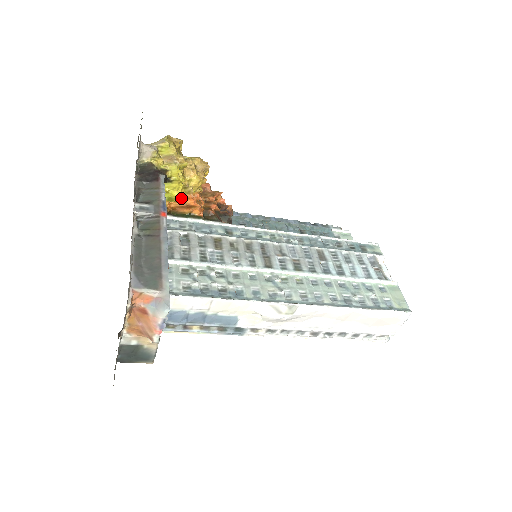
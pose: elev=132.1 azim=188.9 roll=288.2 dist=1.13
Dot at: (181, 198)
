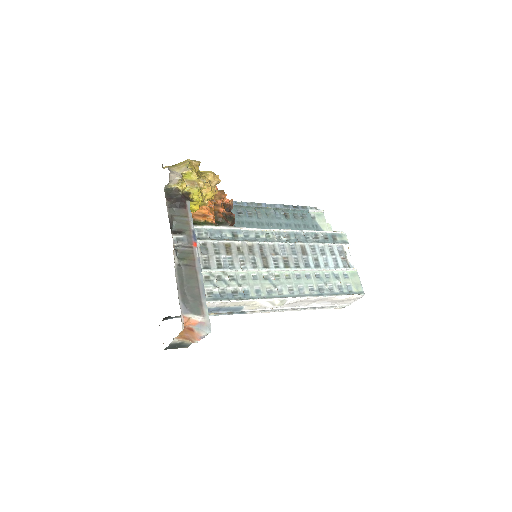
Dot at: occluded
